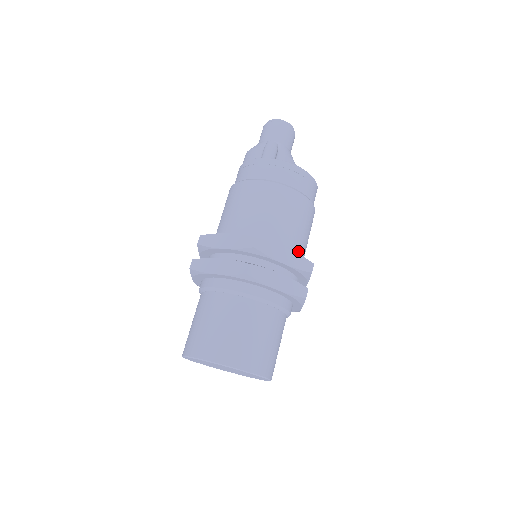
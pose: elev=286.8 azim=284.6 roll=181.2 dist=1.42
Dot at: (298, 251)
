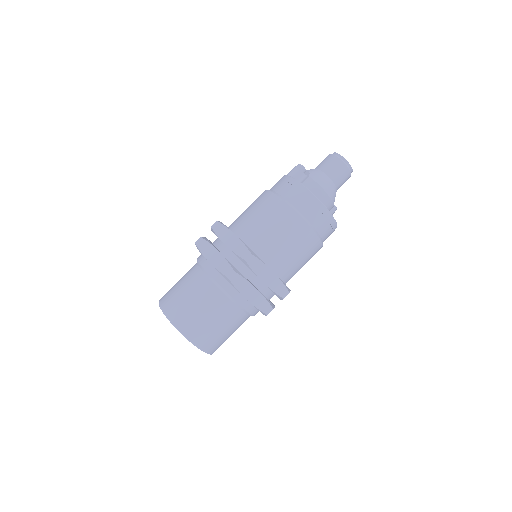
Dot at: (258, 246)
